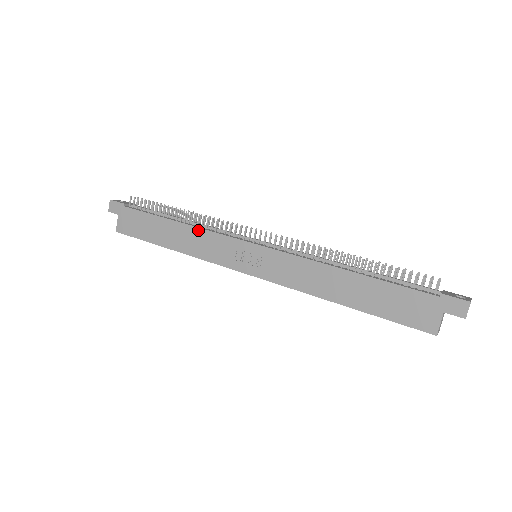
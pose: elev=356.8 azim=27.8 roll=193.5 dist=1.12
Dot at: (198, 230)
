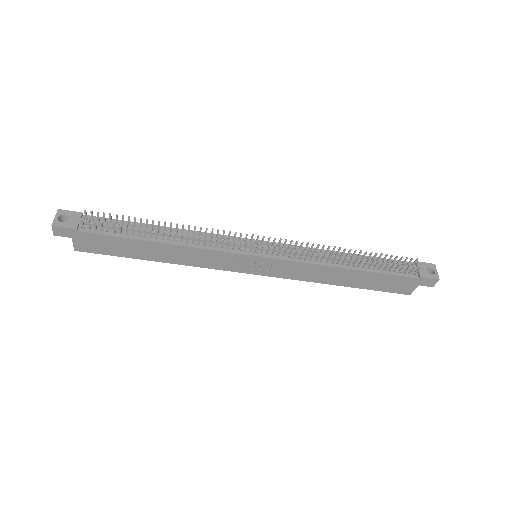
Dot at: (191, 249)
